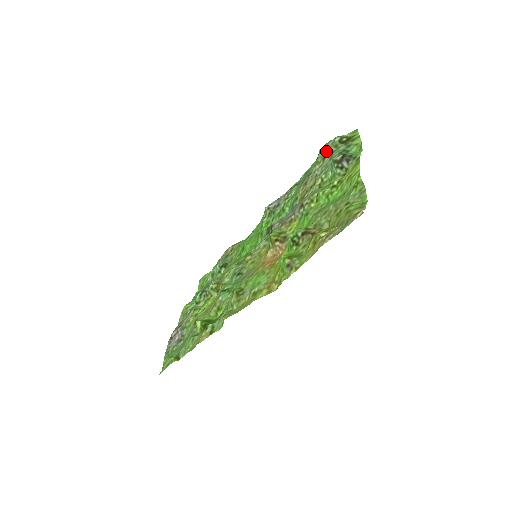
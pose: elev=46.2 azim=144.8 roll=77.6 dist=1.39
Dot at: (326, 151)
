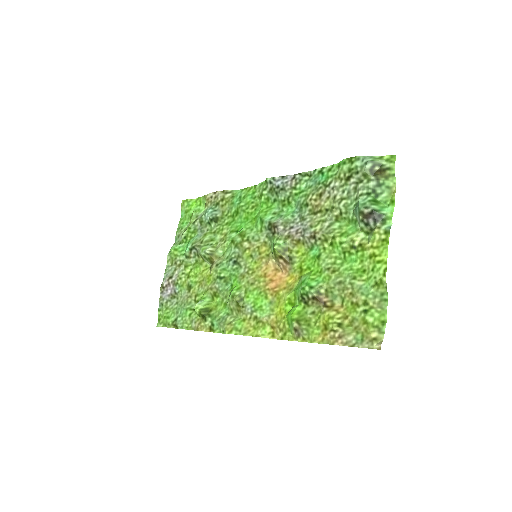
Dot at: (352, 172)
